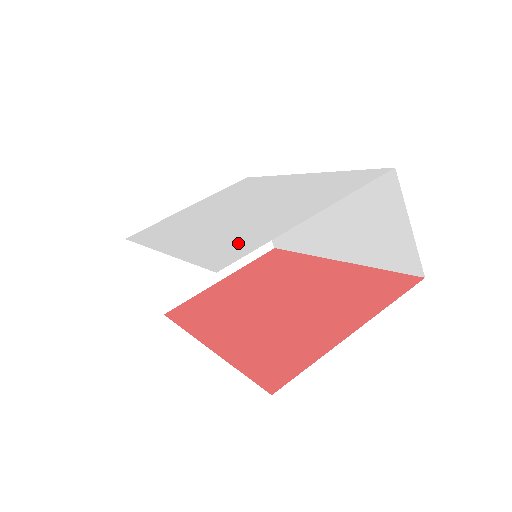
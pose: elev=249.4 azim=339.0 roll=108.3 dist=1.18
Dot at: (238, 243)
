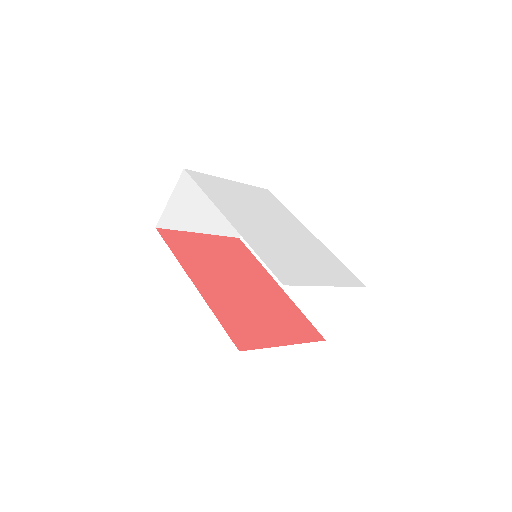
Dot at: (288, 268)
